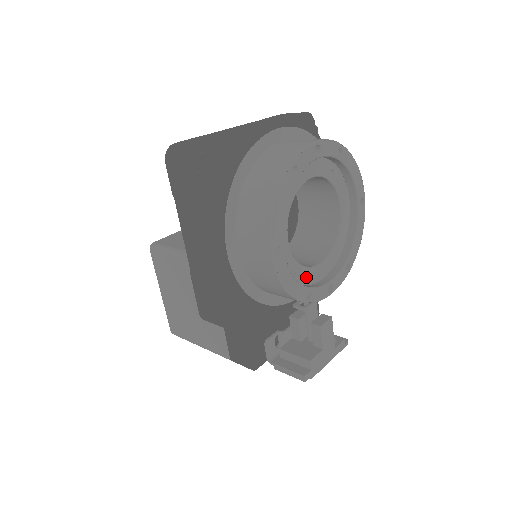
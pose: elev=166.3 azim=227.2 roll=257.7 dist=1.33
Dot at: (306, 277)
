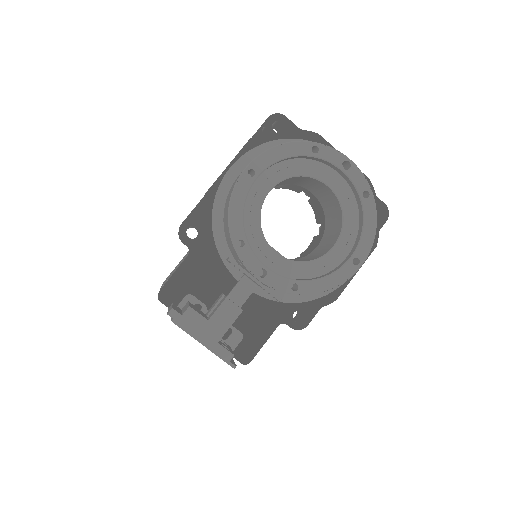
Dot at: (255, 240)
